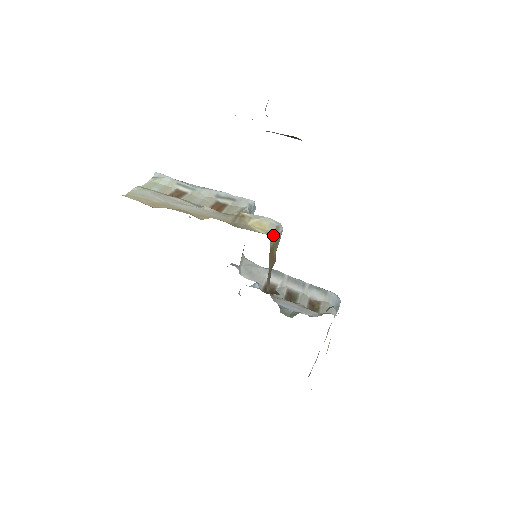
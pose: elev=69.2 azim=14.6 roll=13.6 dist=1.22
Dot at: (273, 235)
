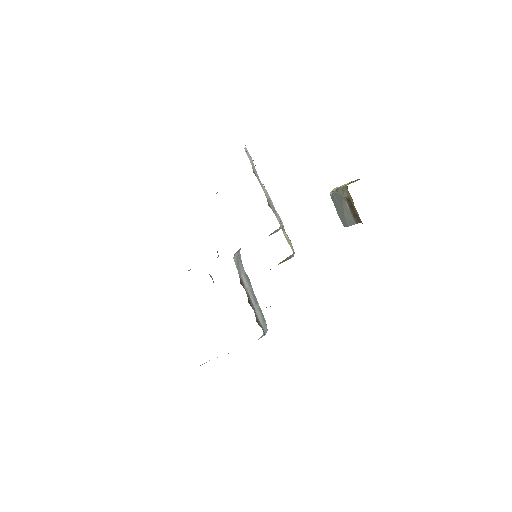
Dot at: occluded
